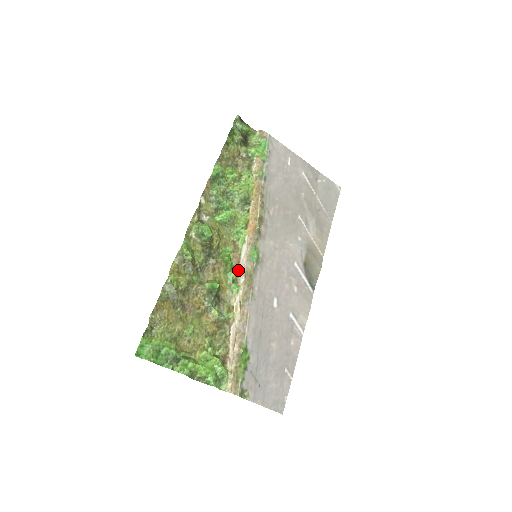
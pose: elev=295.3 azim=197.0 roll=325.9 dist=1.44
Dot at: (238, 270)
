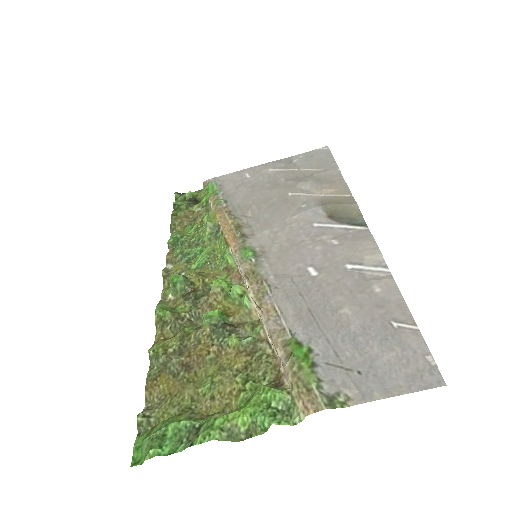
Dot at: (242, 284)
